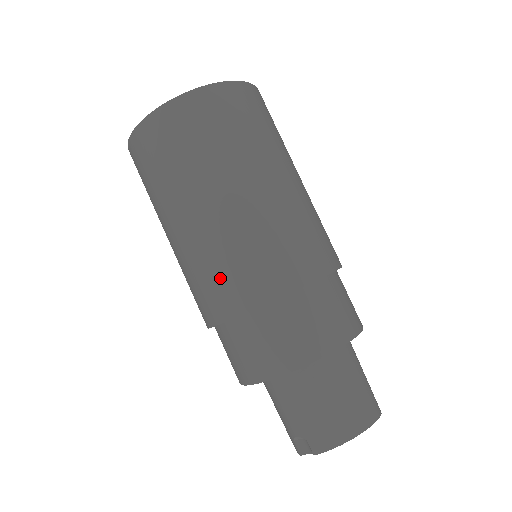
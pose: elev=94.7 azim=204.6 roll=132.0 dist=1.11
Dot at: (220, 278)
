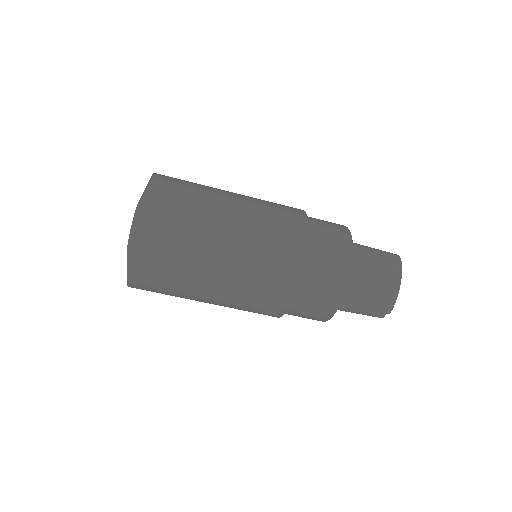
Dot at: (261, 300)
